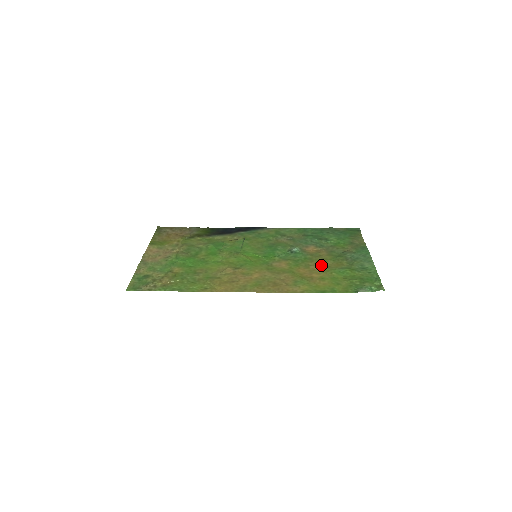
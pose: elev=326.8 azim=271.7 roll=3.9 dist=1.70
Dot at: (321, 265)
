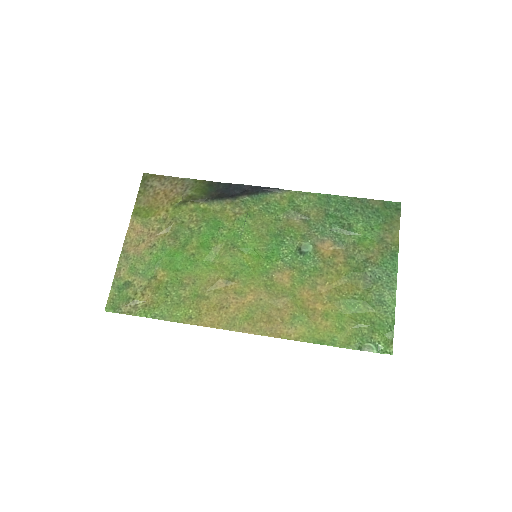
Dot at: (331, 286)
